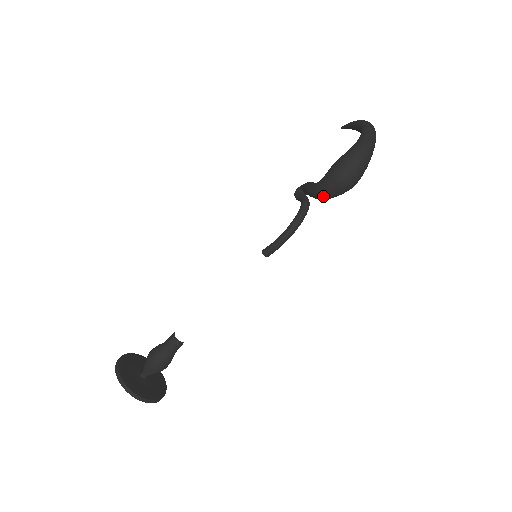
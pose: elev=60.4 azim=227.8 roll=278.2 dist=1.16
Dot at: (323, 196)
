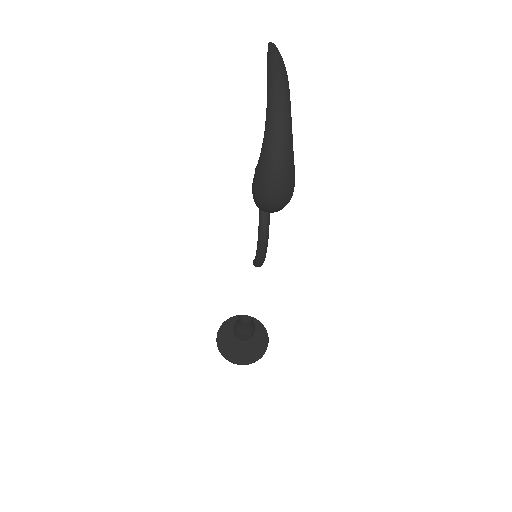
Dot at: occluded
